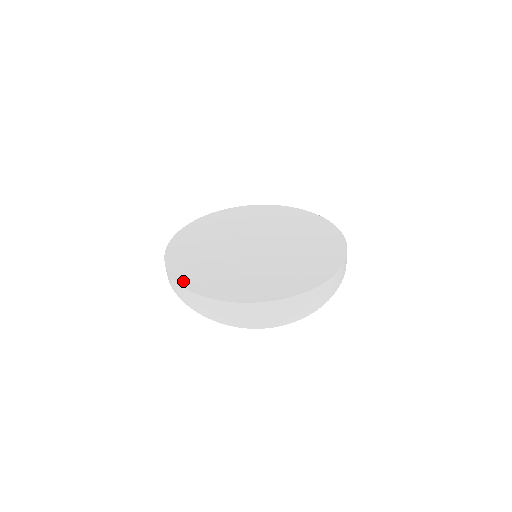
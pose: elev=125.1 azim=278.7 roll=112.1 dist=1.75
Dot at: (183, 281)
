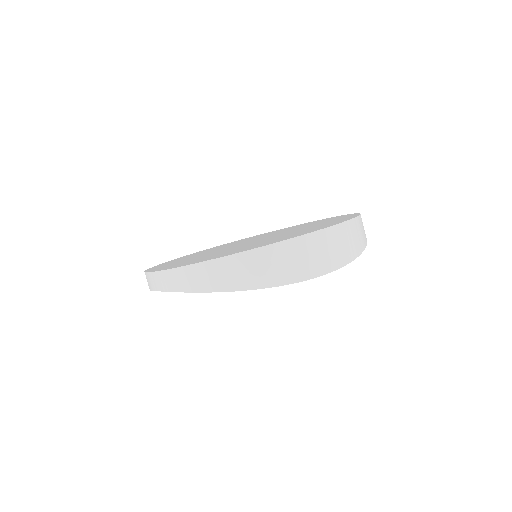
Dot at: (191, 263)
